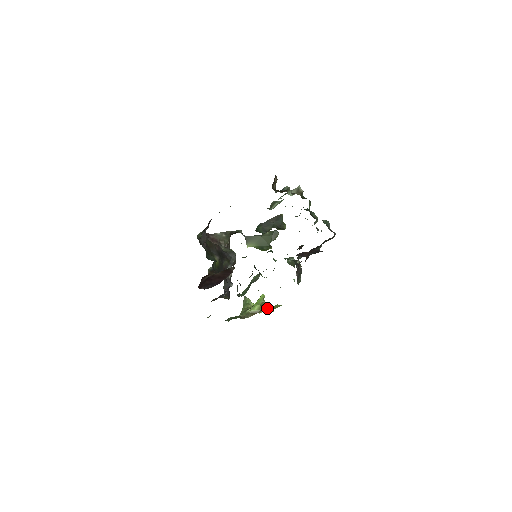
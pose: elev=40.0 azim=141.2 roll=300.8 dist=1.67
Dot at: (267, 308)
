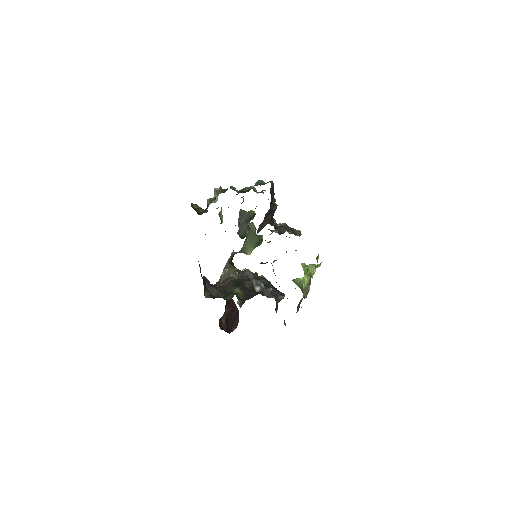
Dot at: (313, 268)
